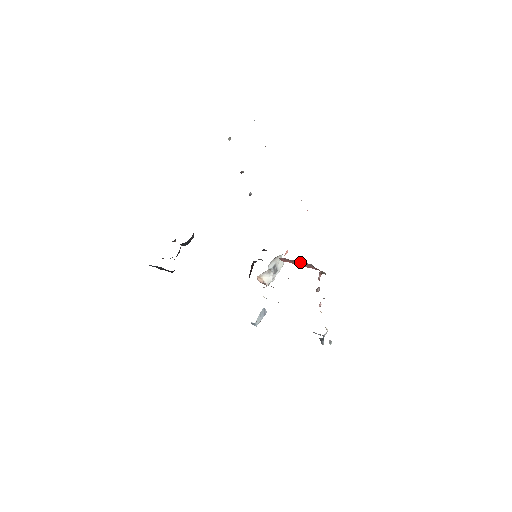
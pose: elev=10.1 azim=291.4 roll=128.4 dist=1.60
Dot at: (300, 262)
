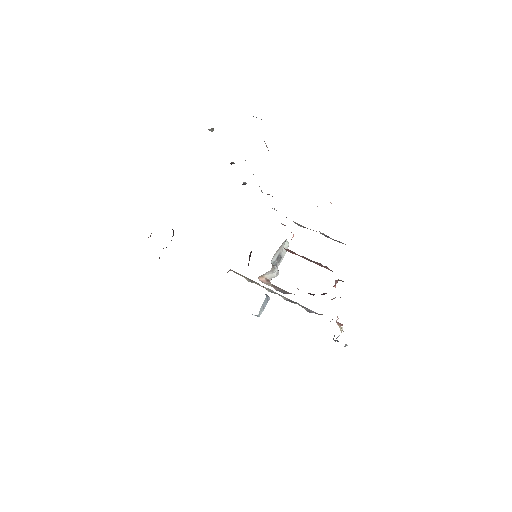
Dot at: (311, 260)
